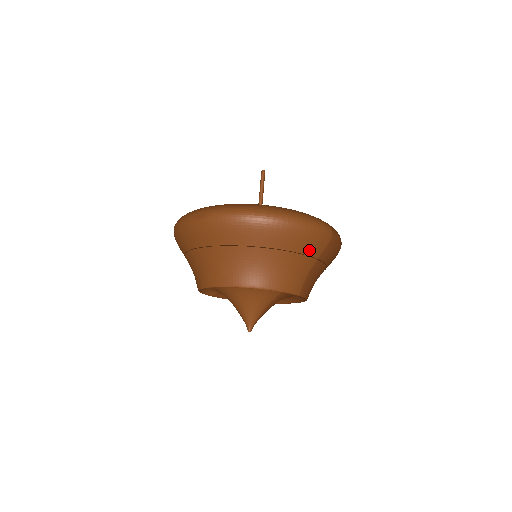
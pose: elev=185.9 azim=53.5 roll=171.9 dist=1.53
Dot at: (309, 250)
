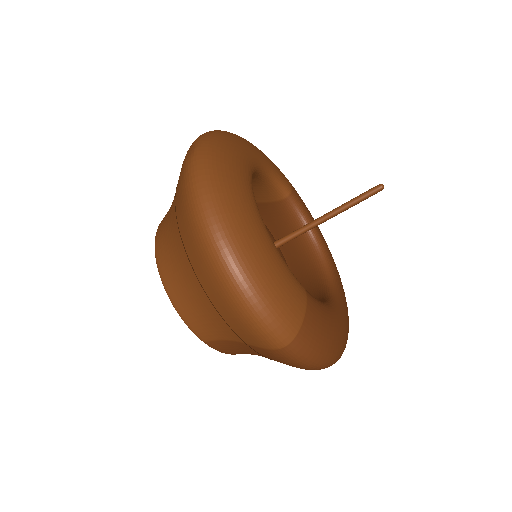
Dot at: (234, 325)
